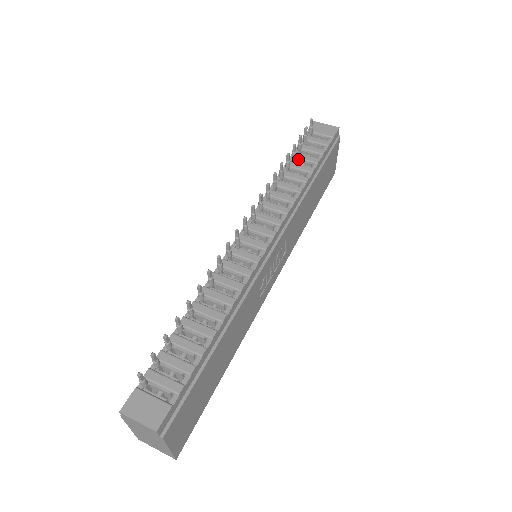
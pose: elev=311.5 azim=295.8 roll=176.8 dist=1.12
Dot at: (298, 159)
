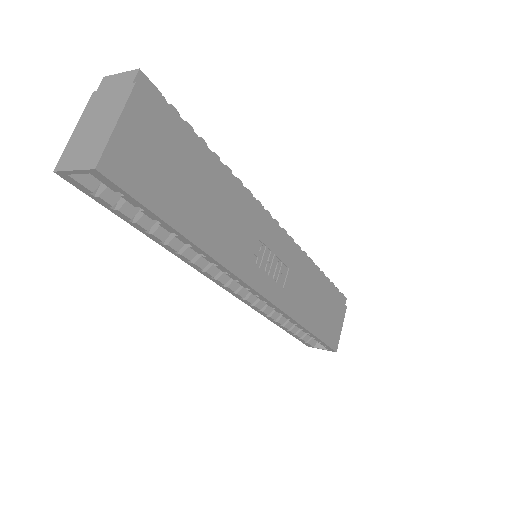
Dot at: occluded
